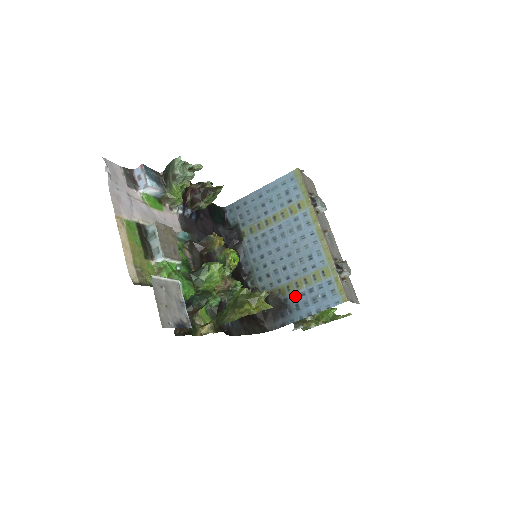
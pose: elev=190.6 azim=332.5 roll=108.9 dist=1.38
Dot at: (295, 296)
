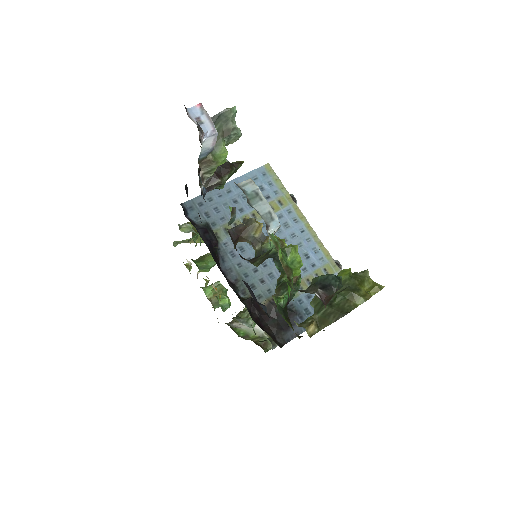
Dot at: (301, 300)
